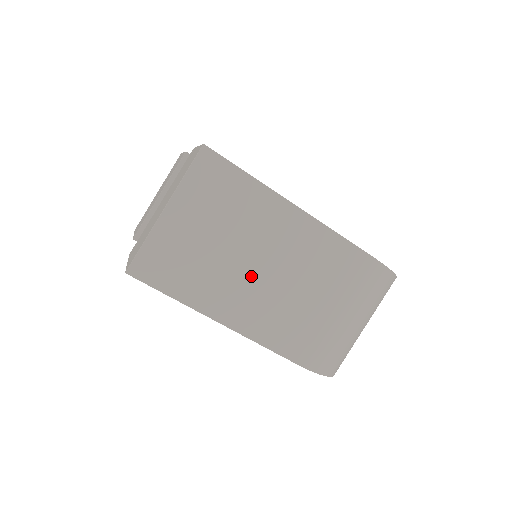
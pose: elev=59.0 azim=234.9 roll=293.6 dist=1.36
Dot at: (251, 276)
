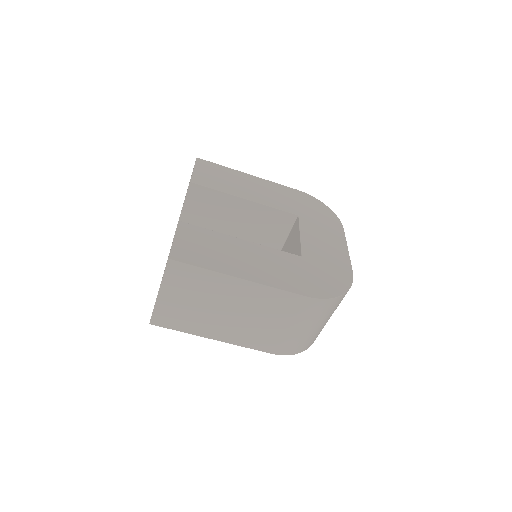
Dot at: (226, 317)
